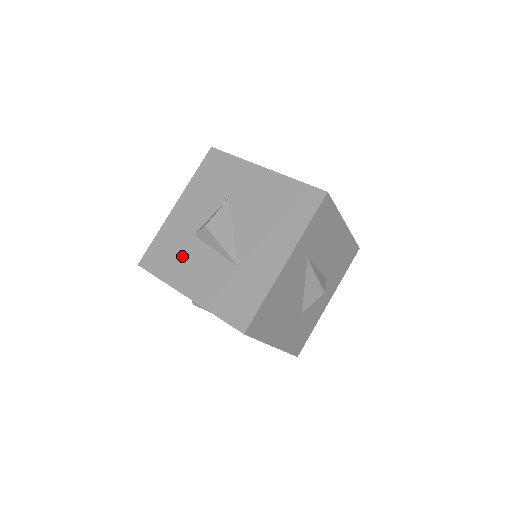
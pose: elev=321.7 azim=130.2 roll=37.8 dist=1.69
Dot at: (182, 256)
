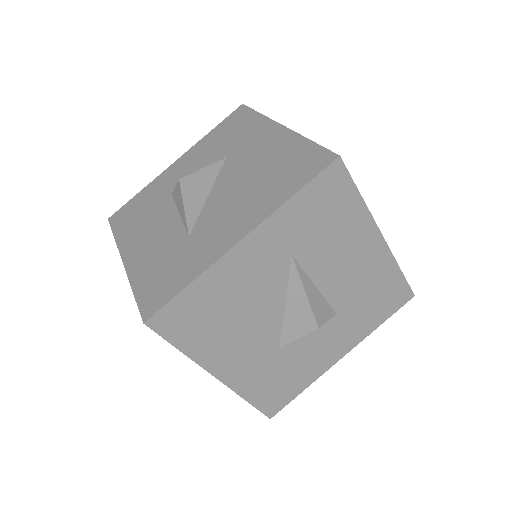
Dot at: (147, 215)
